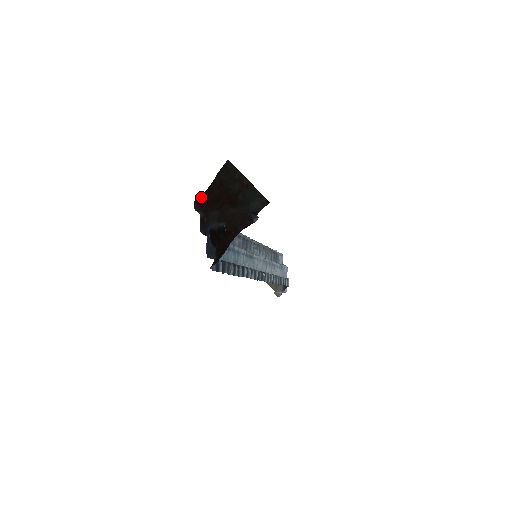
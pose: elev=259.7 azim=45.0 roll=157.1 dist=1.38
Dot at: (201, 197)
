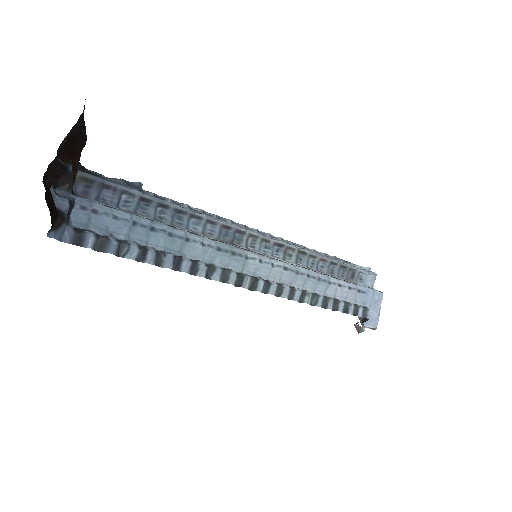
Dot at: occluded
